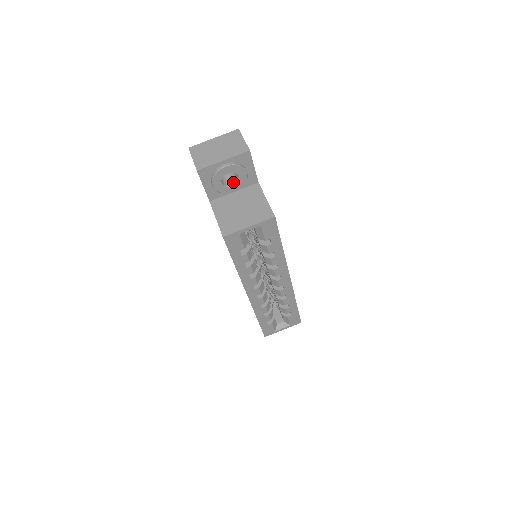
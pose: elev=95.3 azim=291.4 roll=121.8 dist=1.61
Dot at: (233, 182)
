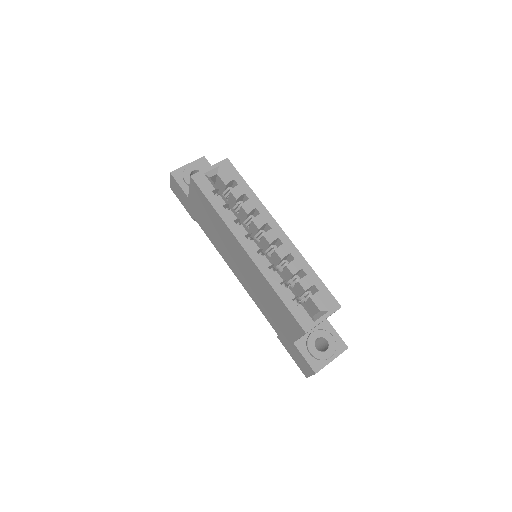
Dot at: occluded
